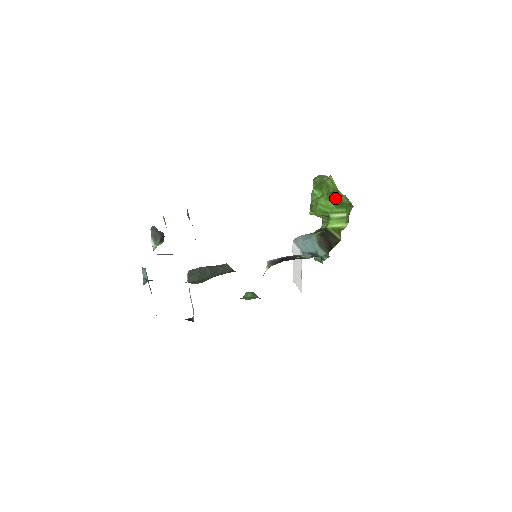
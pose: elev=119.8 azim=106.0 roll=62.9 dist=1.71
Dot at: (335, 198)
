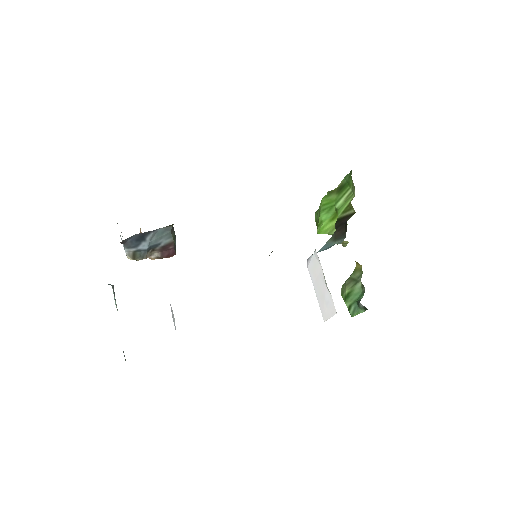
Dot at: (335, 188)
